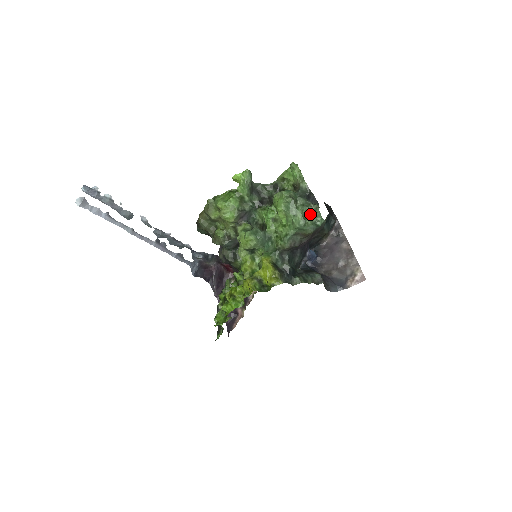
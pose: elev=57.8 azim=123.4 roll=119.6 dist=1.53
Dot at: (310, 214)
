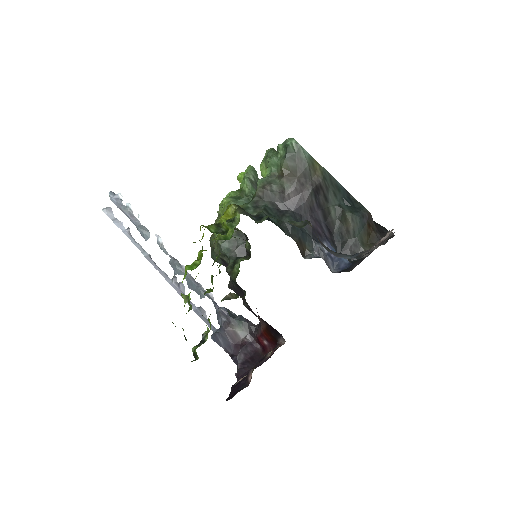
Dot at: (282, 144)
